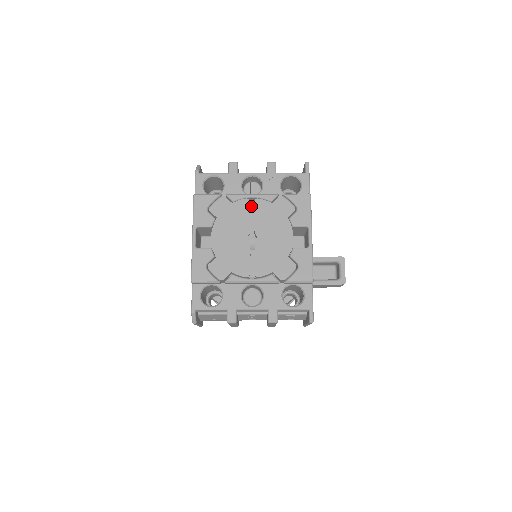
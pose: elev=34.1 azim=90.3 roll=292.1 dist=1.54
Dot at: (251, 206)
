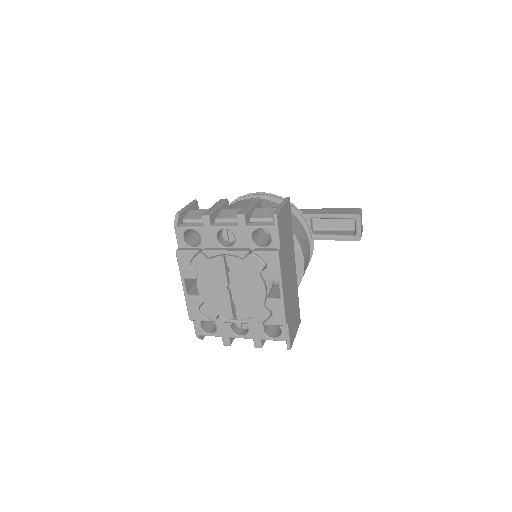
Dot at: occluded
